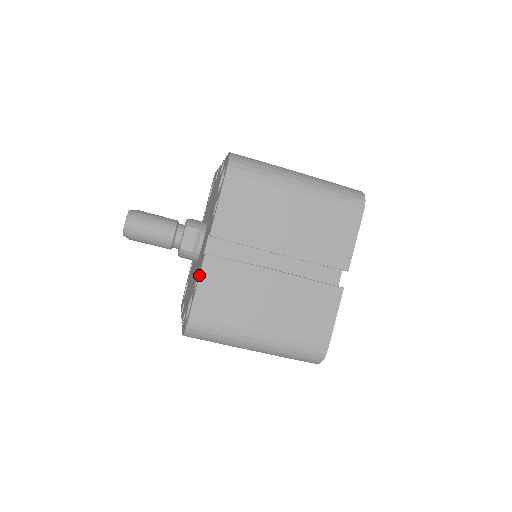
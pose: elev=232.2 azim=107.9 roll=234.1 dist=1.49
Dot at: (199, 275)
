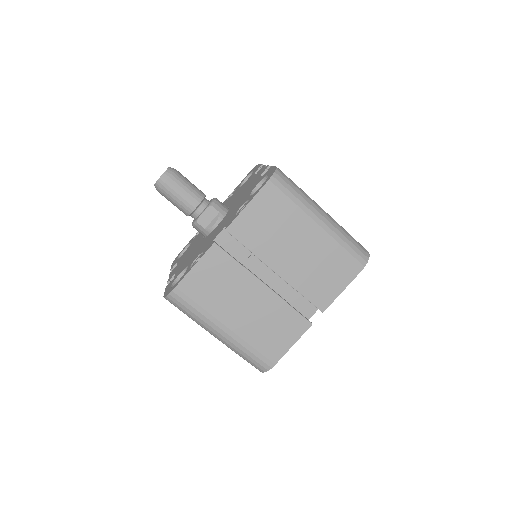
Dot at: (201, 257)
